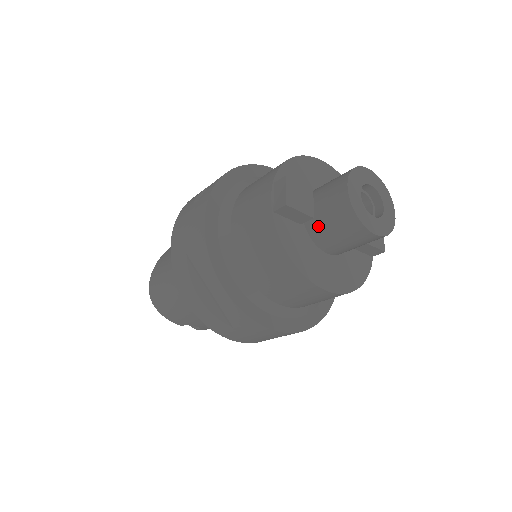
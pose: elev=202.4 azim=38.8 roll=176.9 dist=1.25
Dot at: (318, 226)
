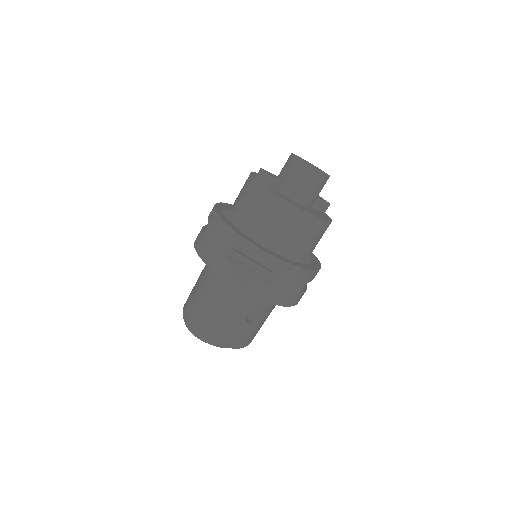
Dot at: (292, 188)
